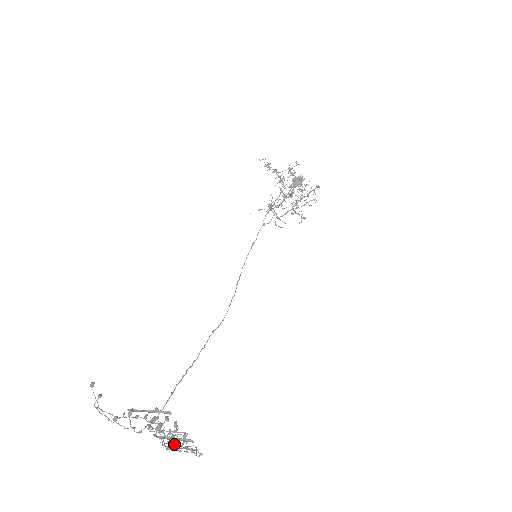
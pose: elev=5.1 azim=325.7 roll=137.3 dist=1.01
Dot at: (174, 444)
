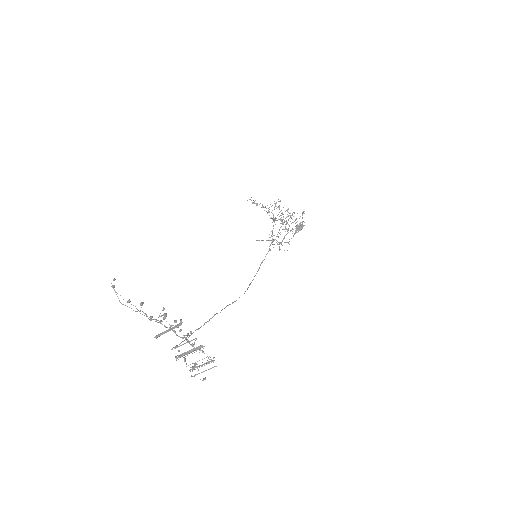
Dot at: (195, 362)
